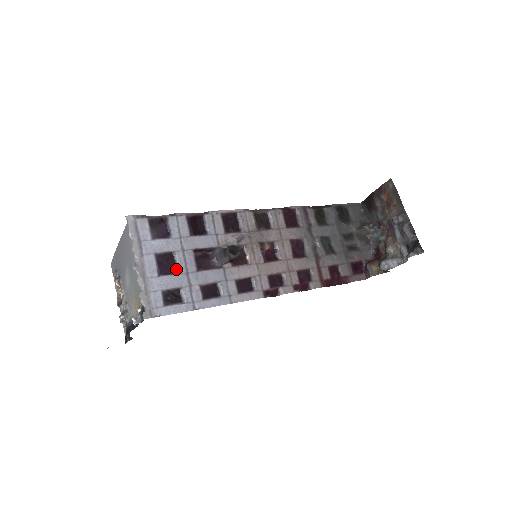
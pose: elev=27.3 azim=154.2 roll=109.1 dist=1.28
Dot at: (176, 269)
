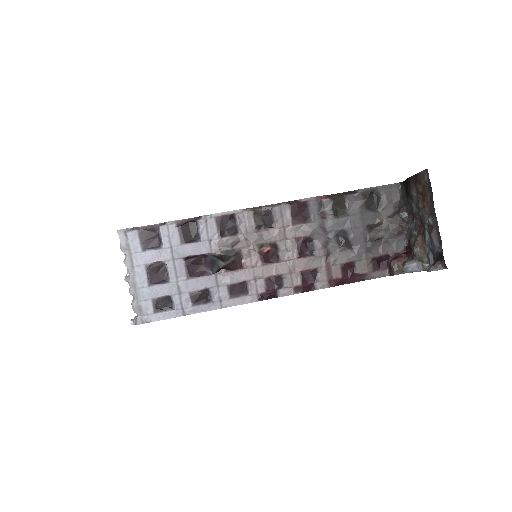
Dot at: (167, 277)
